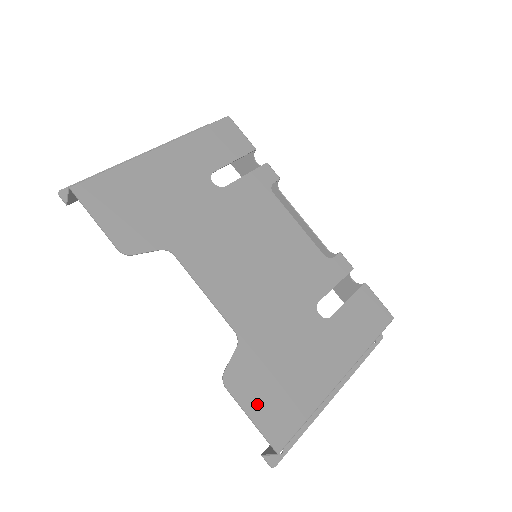
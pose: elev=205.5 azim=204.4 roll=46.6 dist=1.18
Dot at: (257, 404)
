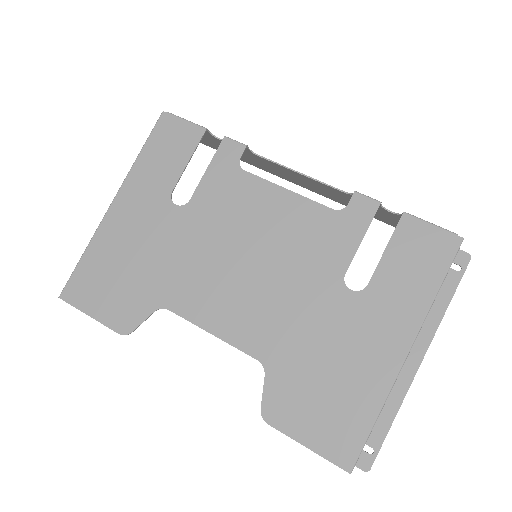
Dot at: (308, 428)
